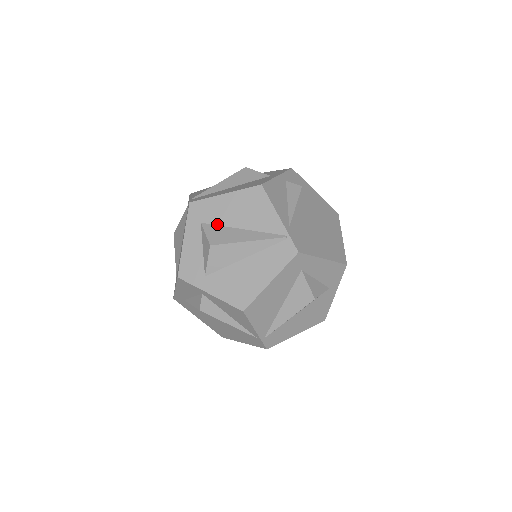
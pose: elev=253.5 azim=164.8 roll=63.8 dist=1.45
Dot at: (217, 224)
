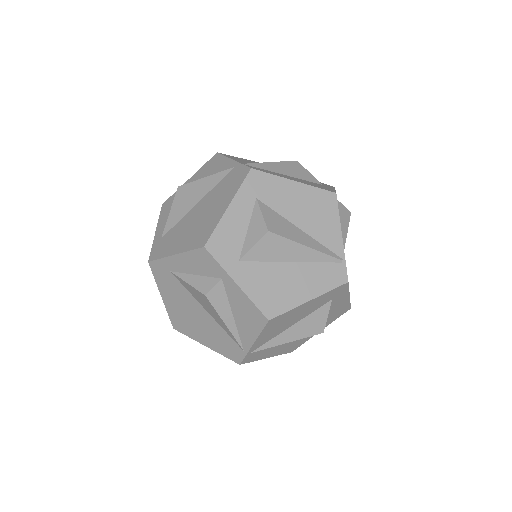
Dot at: (274, 209)
